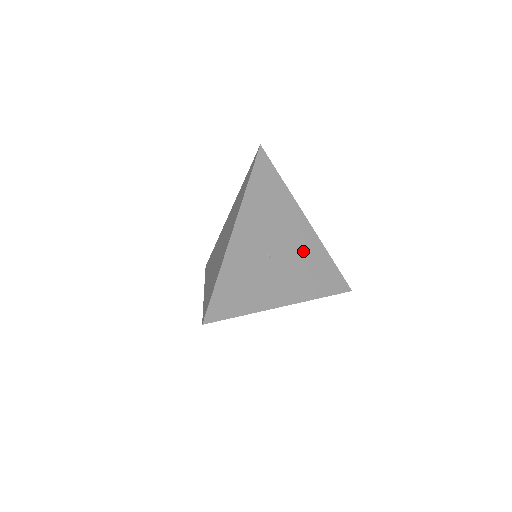
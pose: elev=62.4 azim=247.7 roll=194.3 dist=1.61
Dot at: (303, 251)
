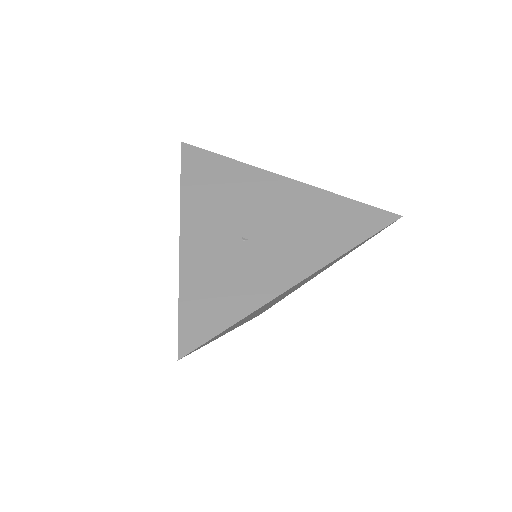
Dot at: (293, 210)
